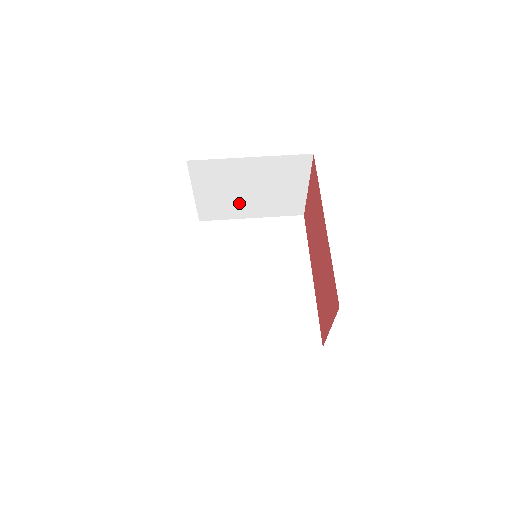
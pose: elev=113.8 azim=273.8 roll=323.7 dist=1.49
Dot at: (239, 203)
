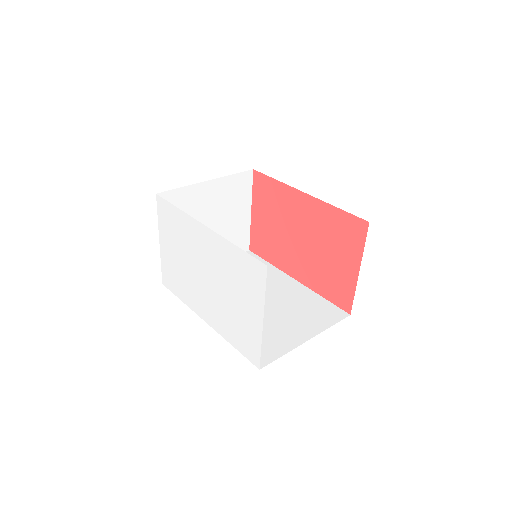
Dot at: occluded
